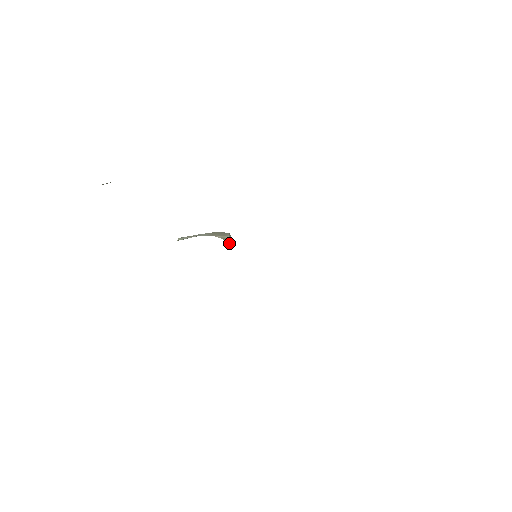
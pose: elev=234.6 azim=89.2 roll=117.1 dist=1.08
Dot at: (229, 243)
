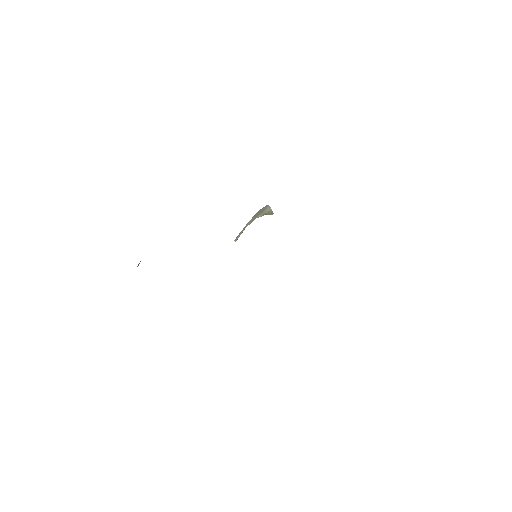
Dot at: (272, 214)
